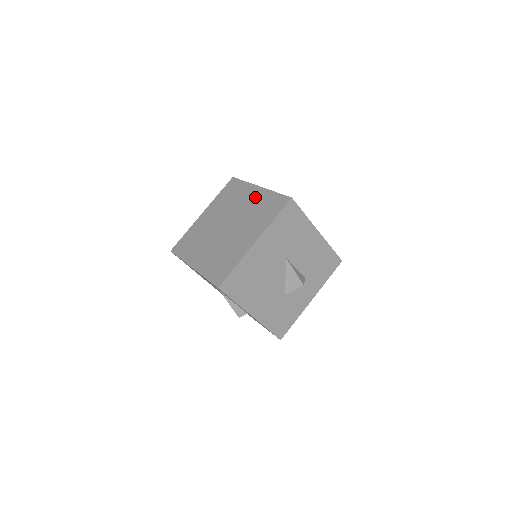
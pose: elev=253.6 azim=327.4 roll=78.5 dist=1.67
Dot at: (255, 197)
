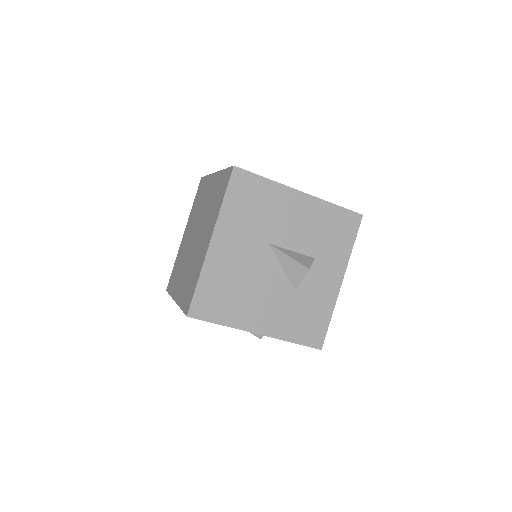
Dot at: (212, 187)
